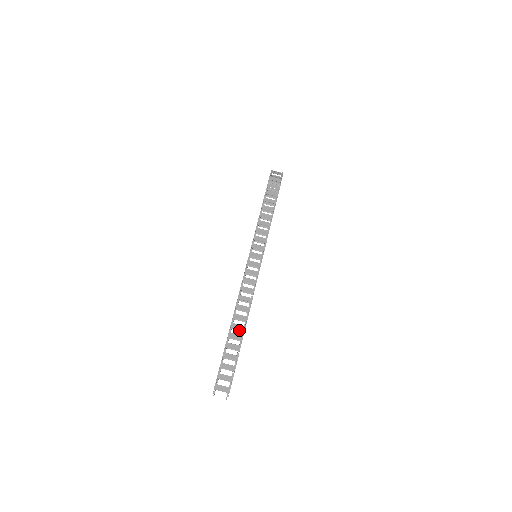
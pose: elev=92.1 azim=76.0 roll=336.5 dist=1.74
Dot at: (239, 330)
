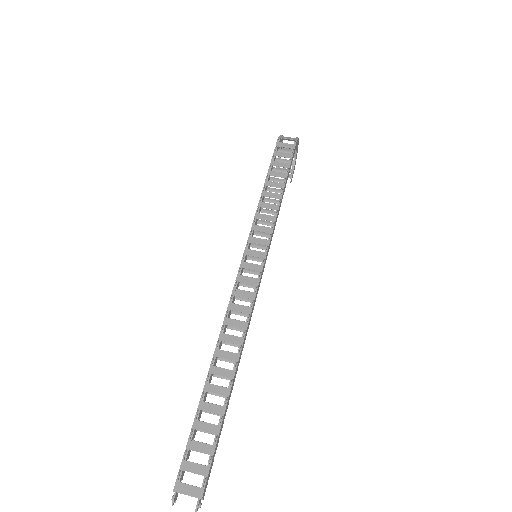
Dot at: (225, 378)
